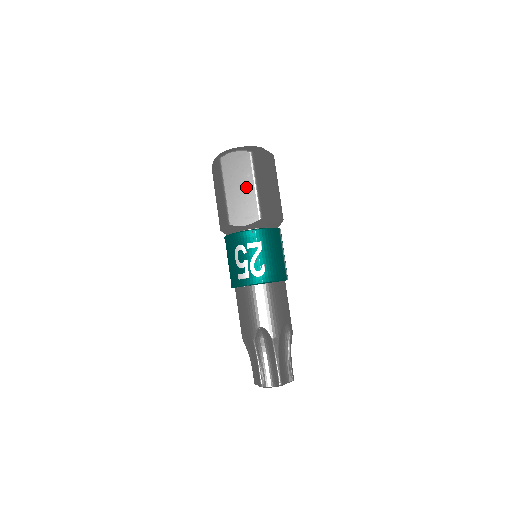
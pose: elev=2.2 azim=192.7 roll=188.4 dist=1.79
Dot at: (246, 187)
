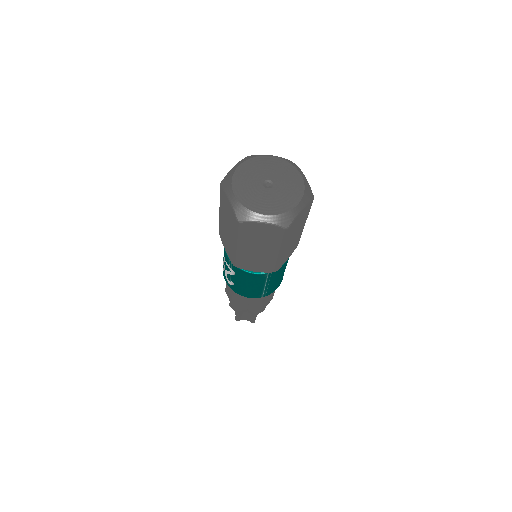
Dot at: (230, 235)
